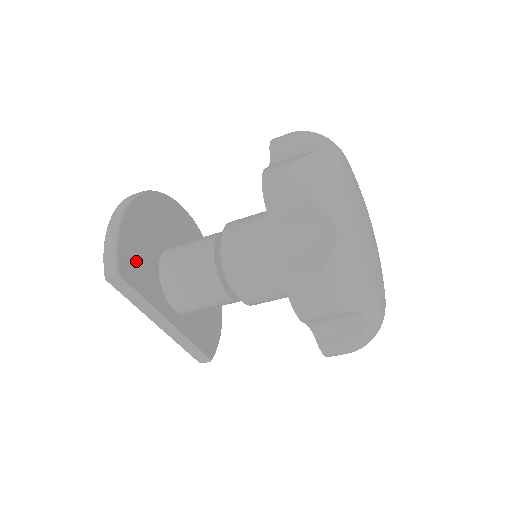
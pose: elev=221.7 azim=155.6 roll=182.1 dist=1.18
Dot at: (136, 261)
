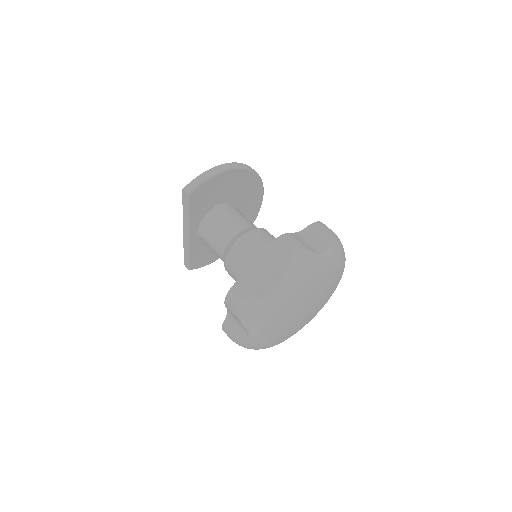
Dot at: (204, 196)
